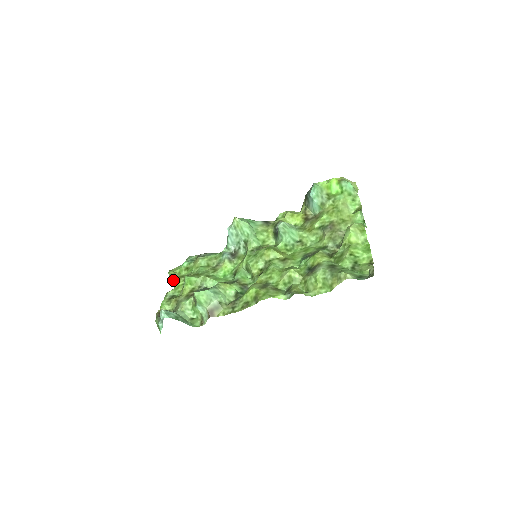
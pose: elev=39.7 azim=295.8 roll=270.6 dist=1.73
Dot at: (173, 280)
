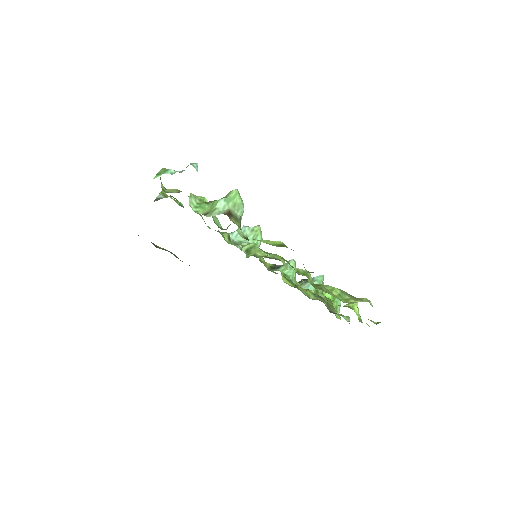
Dot at: (161, 197)
